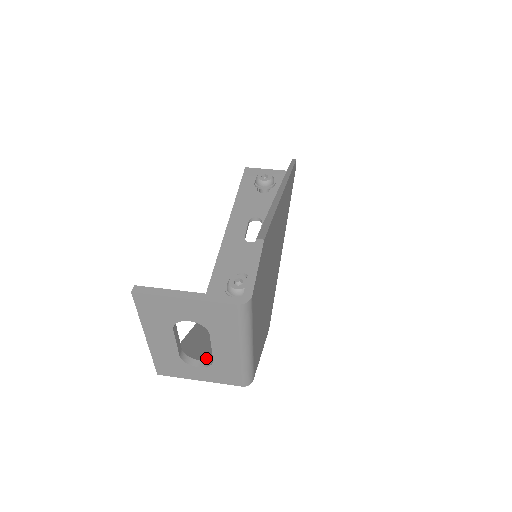
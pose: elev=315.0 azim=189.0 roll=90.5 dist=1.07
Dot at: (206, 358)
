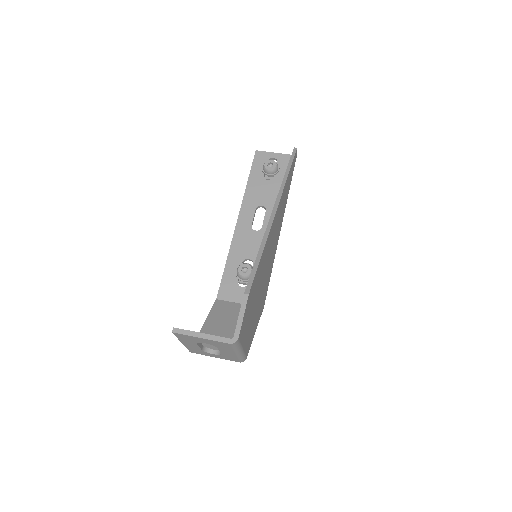
Dot at: occluded
